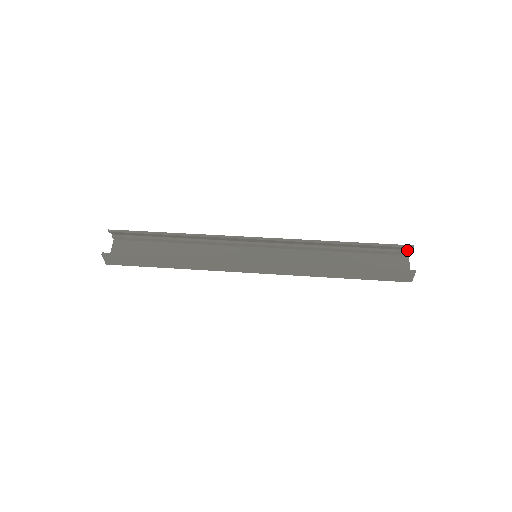
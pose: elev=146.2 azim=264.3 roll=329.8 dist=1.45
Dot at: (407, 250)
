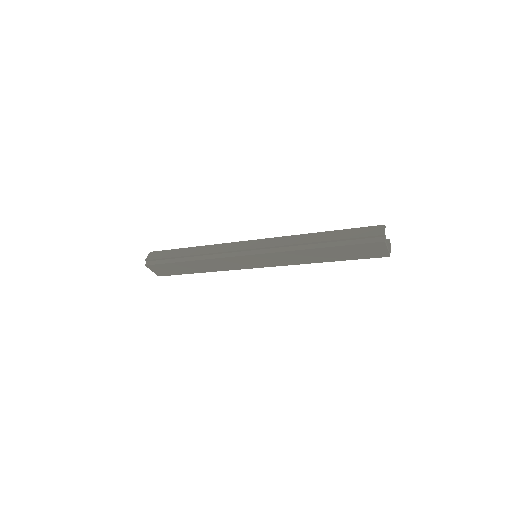
Dot at: occluded
